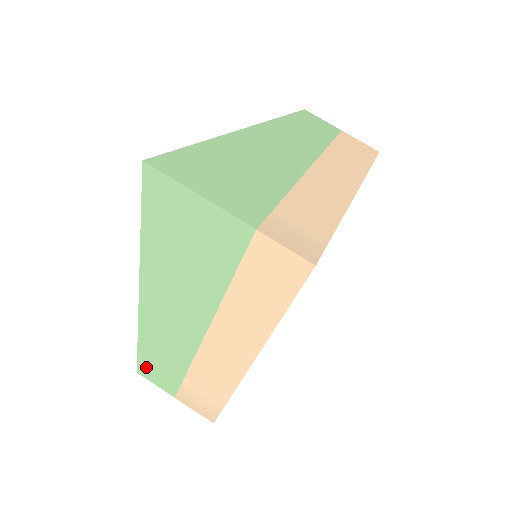
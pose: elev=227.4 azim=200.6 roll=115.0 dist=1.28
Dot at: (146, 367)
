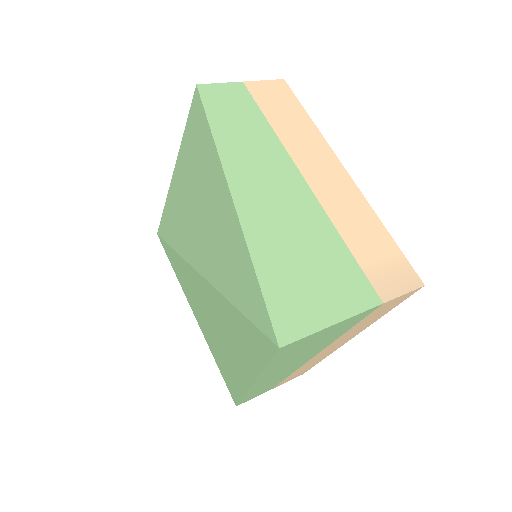
Dot at: occluded
